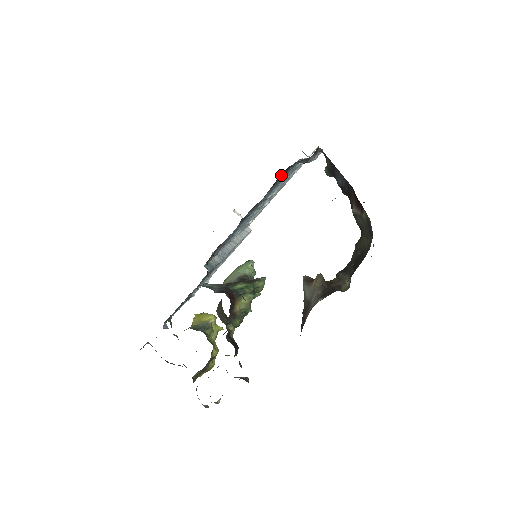
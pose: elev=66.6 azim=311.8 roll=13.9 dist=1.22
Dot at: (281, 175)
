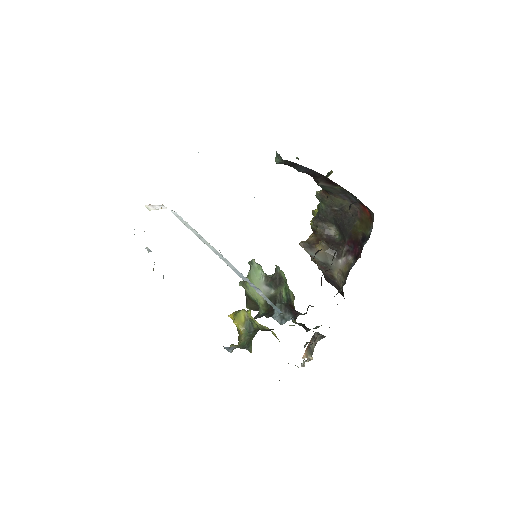
Dot at: occluded
